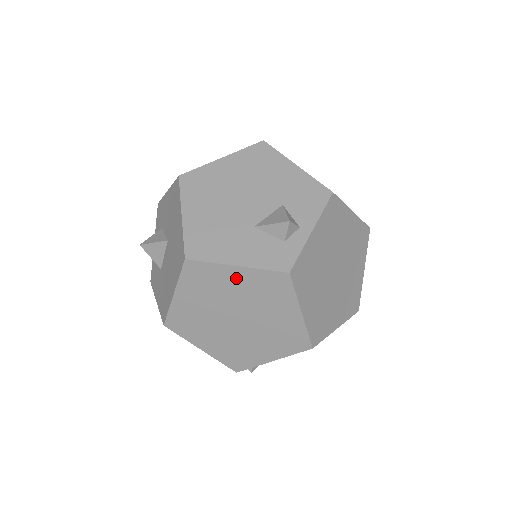
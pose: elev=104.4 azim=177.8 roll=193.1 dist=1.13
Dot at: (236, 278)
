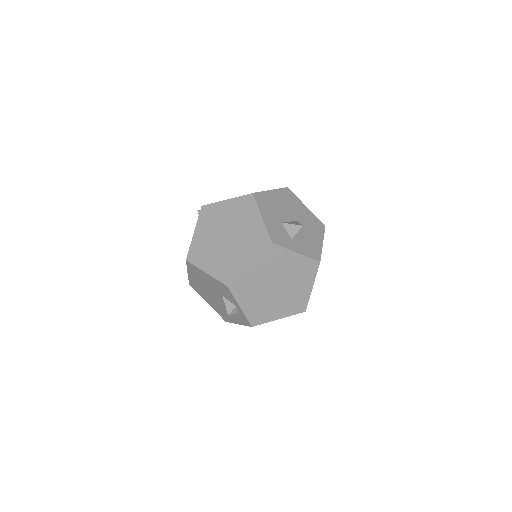
Dot at: occluded
